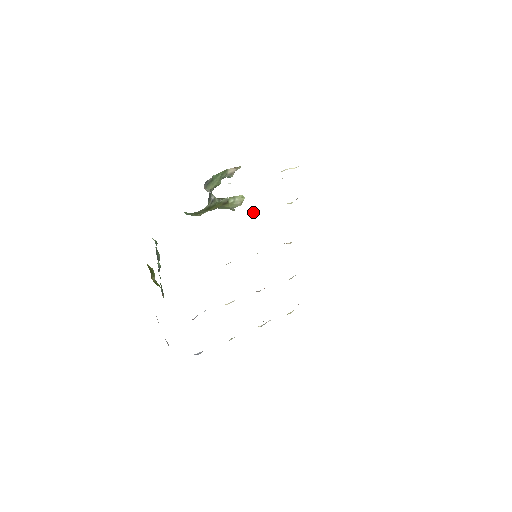
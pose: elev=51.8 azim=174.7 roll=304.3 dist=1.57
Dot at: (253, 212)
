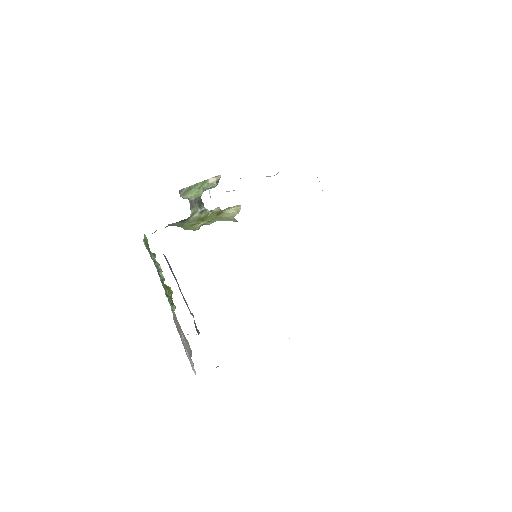
Dot at: occluded
